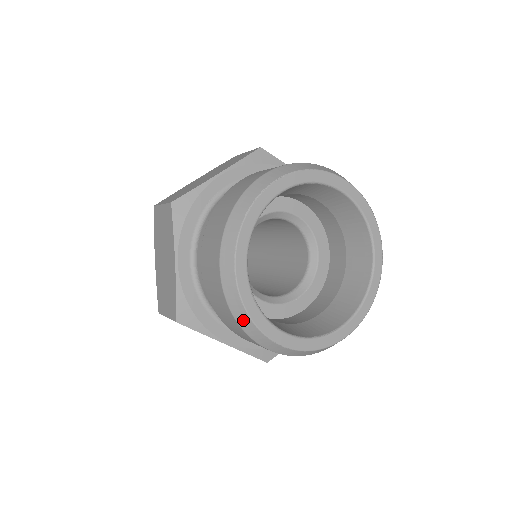
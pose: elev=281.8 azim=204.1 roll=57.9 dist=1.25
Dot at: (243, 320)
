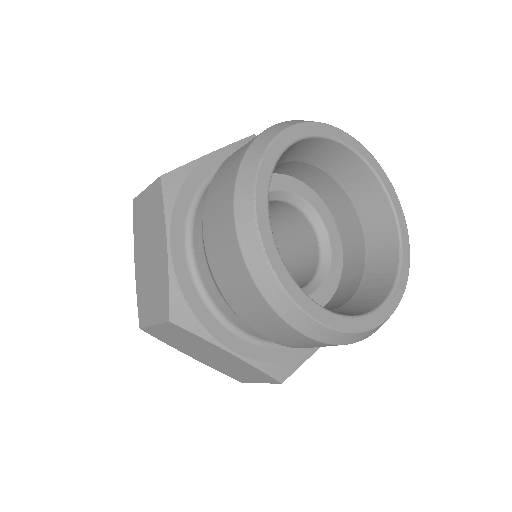
Dot at: (355, 339)
